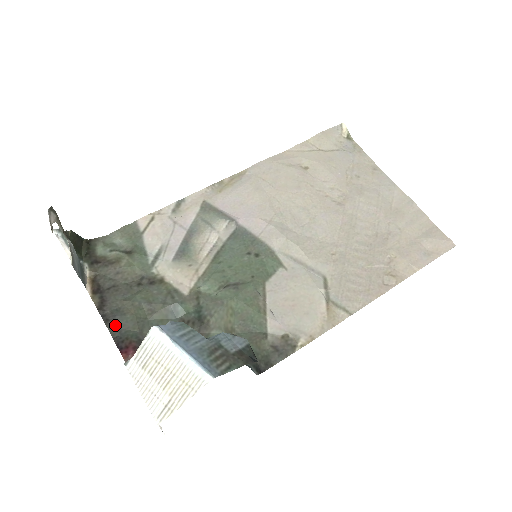
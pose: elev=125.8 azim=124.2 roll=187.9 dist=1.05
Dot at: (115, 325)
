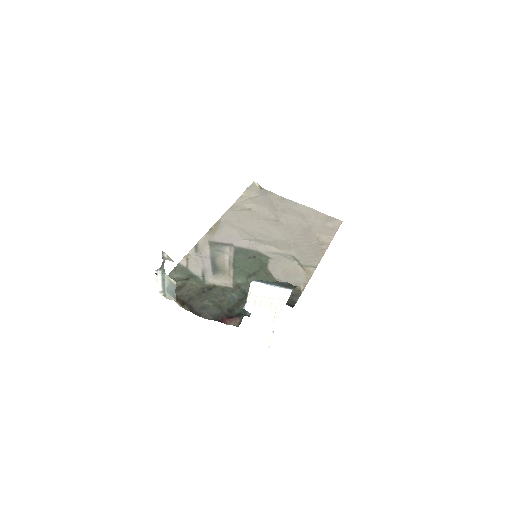
Dot at: (206, 314)
